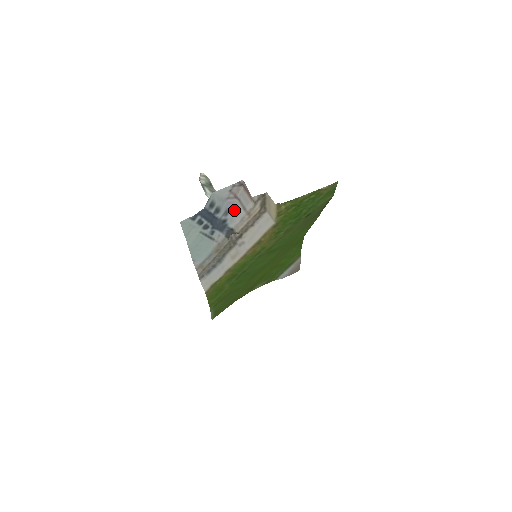
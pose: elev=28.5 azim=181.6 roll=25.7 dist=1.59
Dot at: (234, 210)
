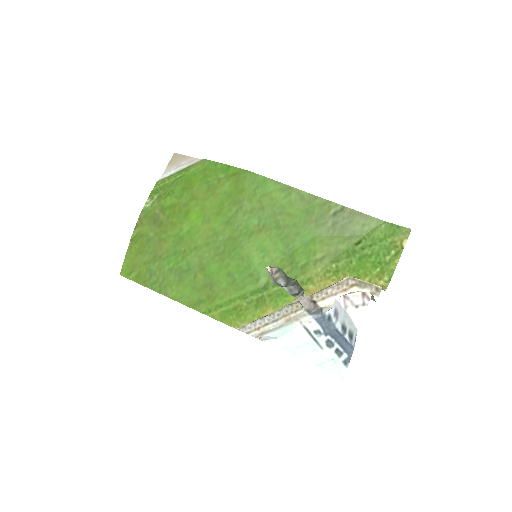
Dot at: (335, 302)
